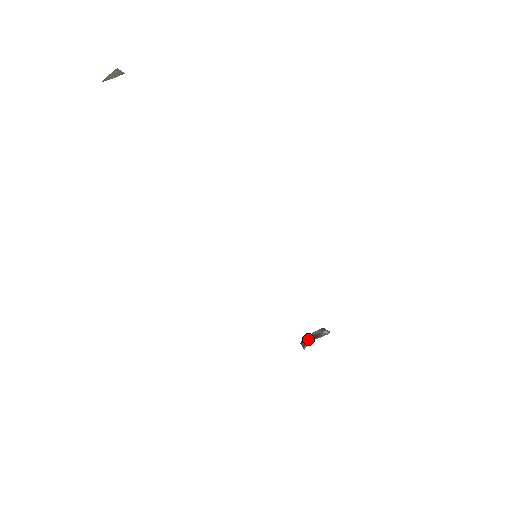
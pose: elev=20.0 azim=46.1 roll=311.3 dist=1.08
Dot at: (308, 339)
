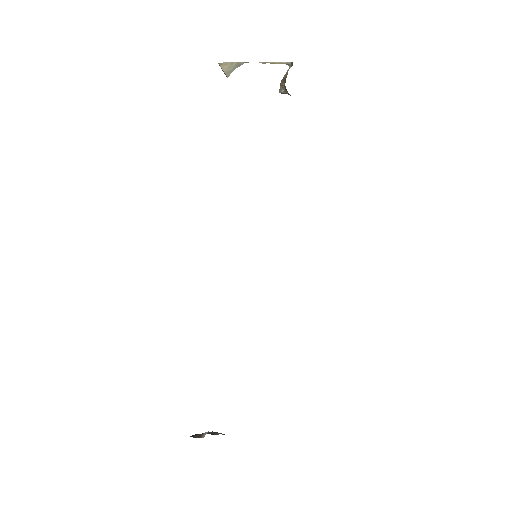
Dot at: occluded
